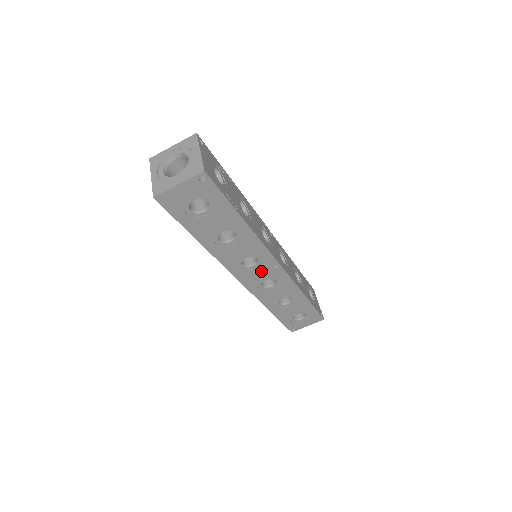
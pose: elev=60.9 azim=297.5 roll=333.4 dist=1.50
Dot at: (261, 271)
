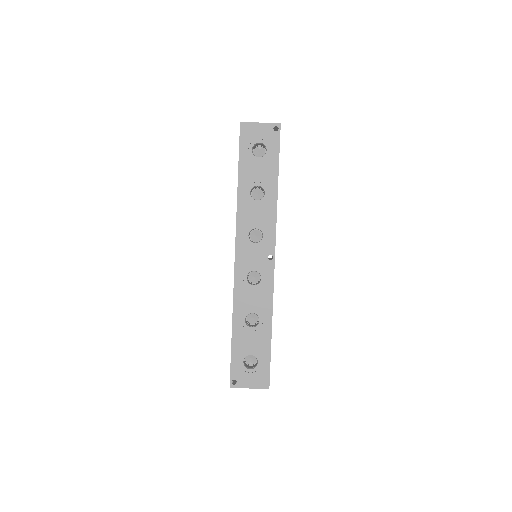
Dot at: (257, 255)
